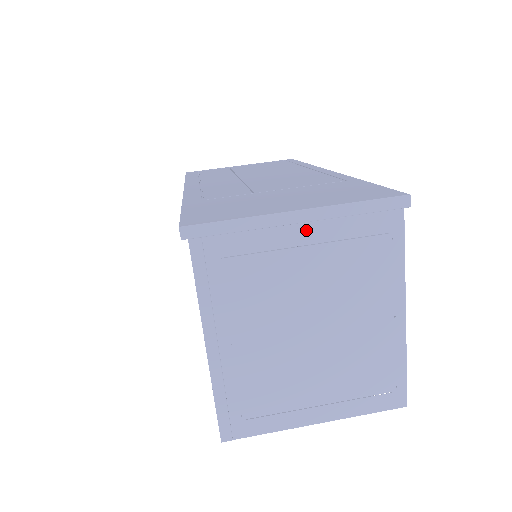
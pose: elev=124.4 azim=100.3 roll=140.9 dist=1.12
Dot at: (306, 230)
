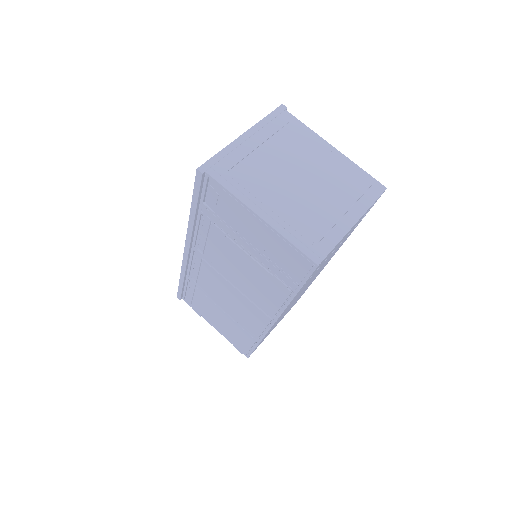
Dot at: (254, 139)
